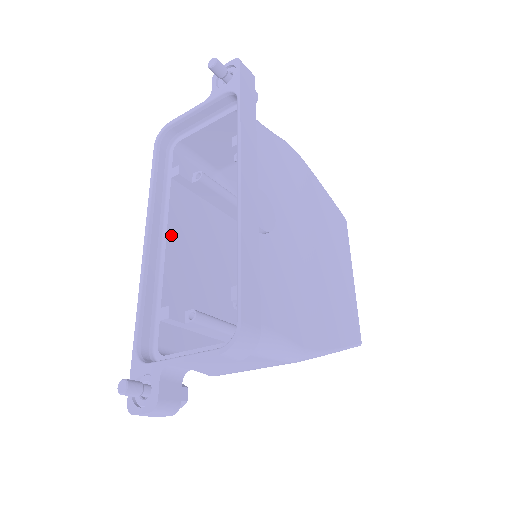
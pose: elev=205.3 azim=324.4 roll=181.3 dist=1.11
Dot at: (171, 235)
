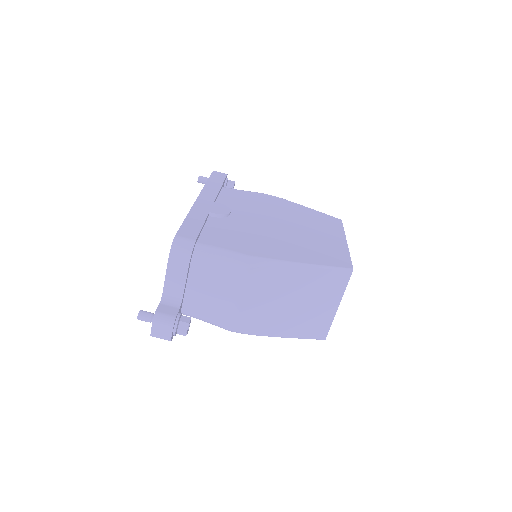
Dot at: occluded
